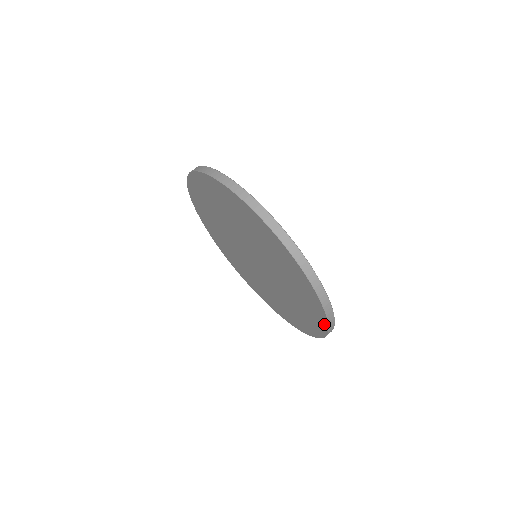
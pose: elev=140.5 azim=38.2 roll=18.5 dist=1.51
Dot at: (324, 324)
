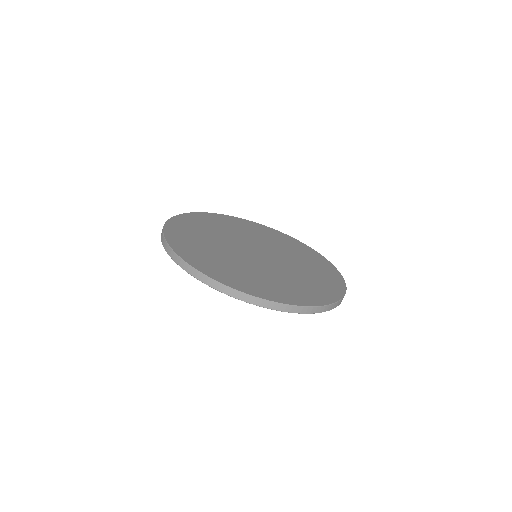
Dot at: occluded
